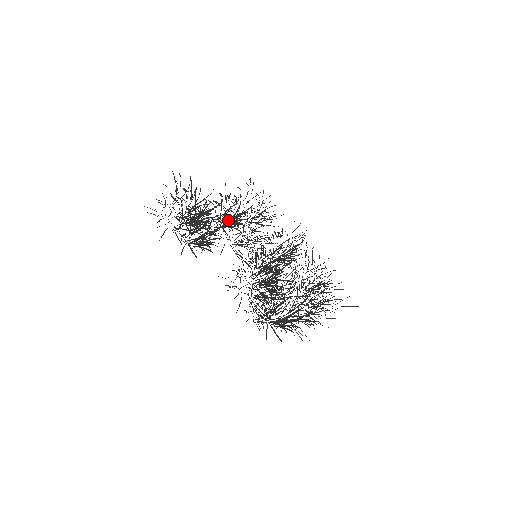
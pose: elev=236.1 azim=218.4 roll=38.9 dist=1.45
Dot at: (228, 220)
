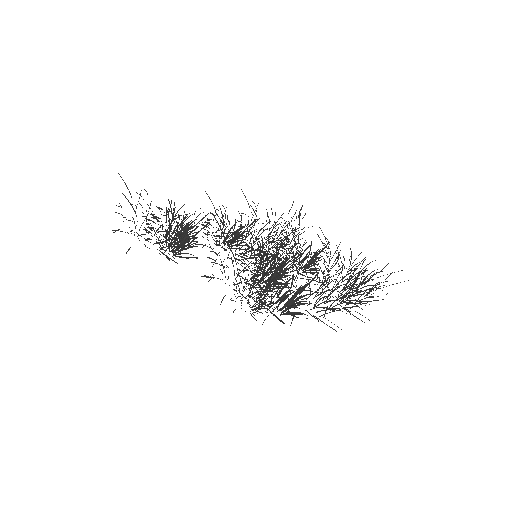
Dot at: (226, 237)
